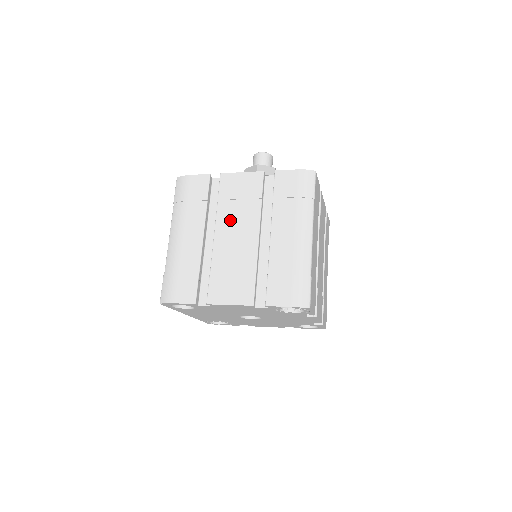
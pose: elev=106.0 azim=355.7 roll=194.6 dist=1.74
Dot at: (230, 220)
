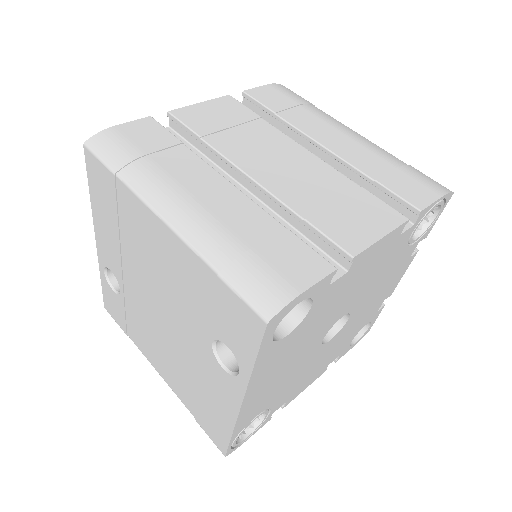
Dot at: (249, 150)
